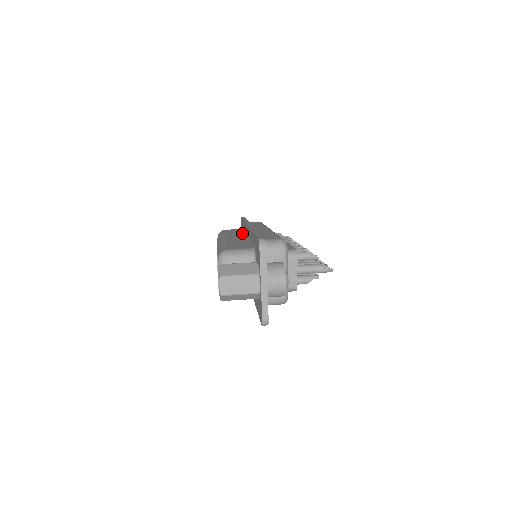
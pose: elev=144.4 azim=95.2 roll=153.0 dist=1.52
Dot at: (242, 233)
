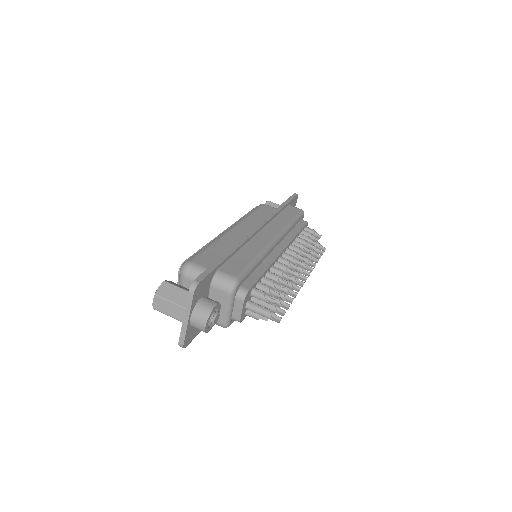
Dot at: occluded
